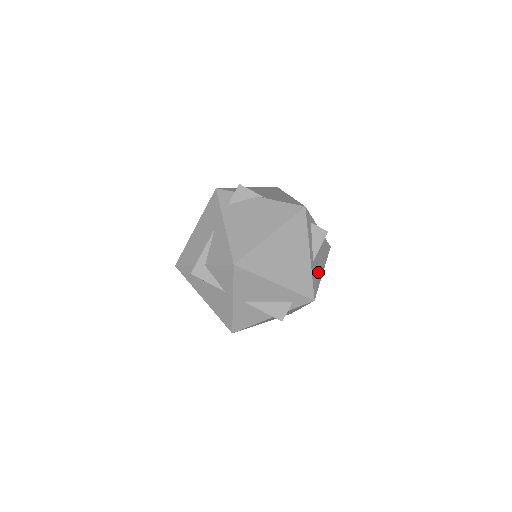
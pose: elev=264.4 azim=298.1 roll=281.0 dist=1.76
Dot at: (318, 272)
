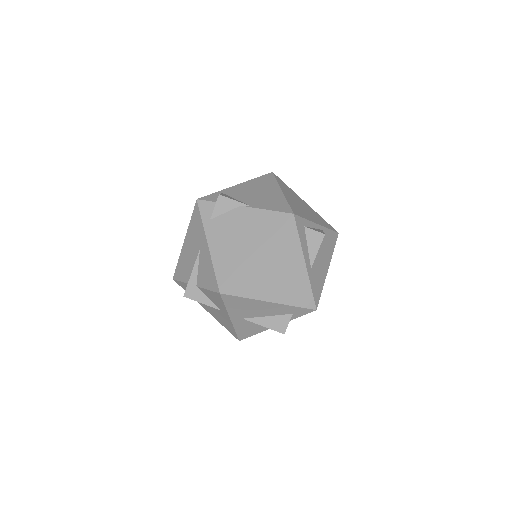
Dot at: (320, 275)
